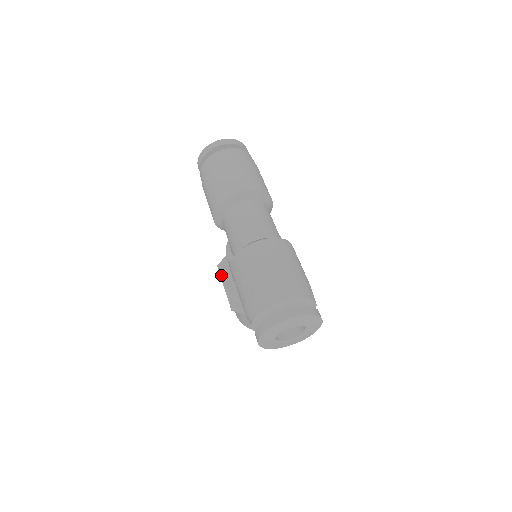
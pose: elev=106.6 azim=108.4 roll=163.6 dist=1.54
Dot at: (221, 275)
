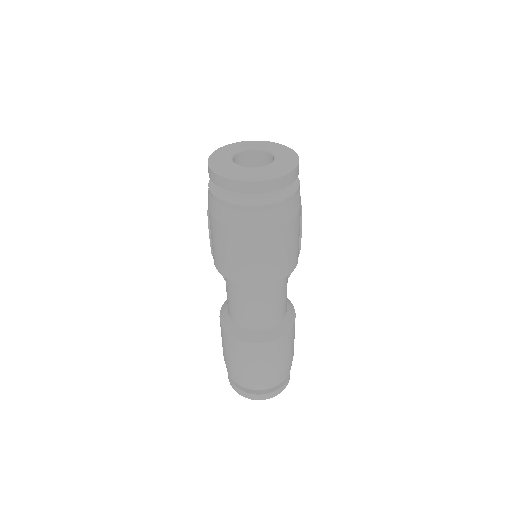
Dot at: (210, 230)
